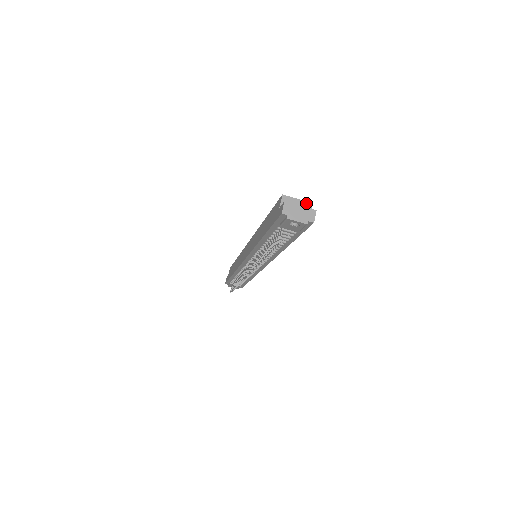
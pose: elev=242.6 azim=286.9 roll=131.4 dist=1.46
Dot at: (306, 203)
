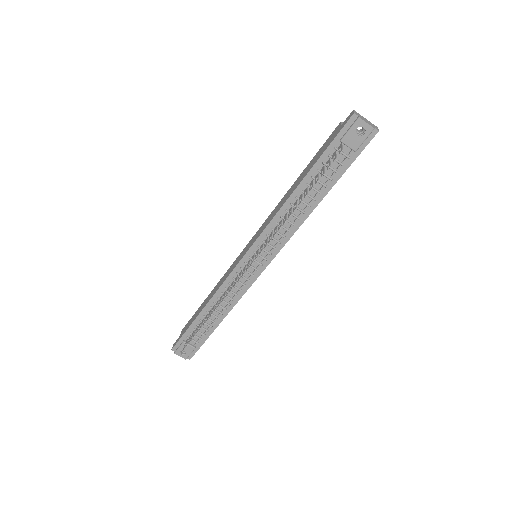
Dot at: occluded
